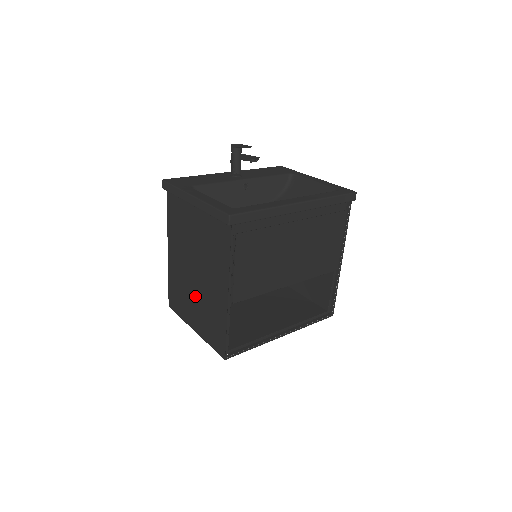
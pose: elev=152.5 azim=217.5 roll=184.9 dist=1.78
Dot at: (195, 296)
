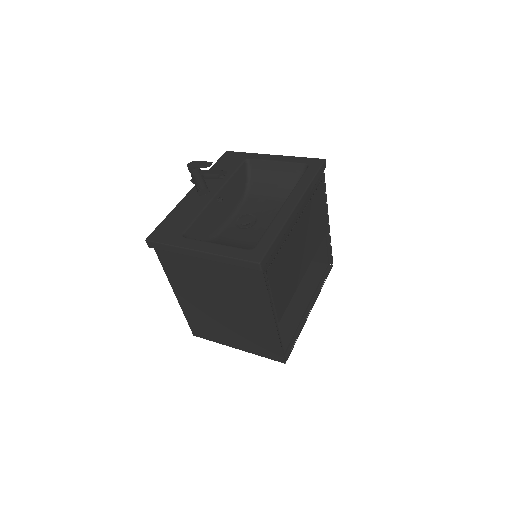
Dot at: (229, 325)
